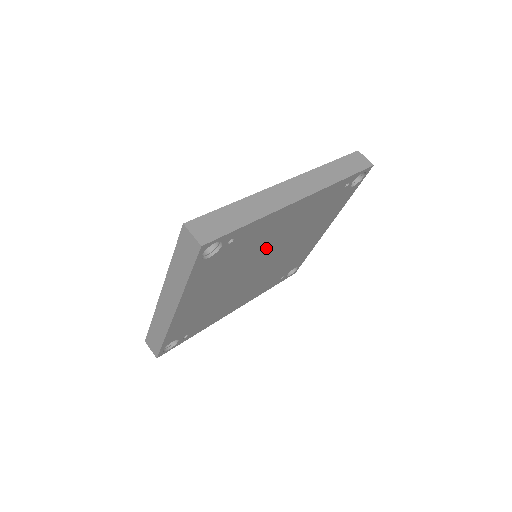
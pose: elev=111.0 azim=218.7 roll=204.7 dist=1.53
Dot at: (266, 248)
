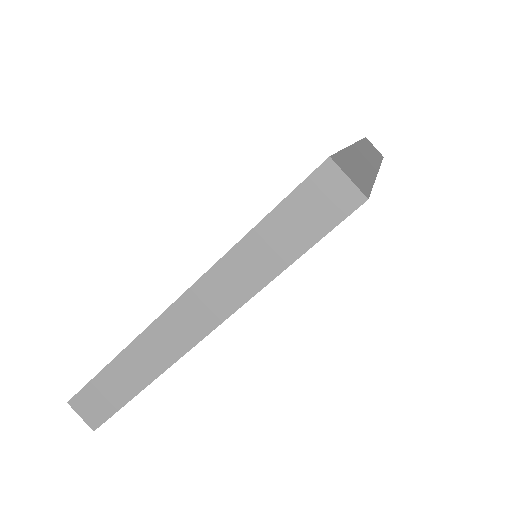
Dot at: occluded
